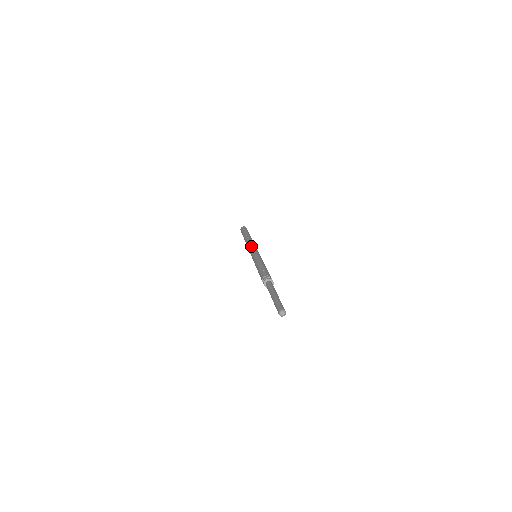
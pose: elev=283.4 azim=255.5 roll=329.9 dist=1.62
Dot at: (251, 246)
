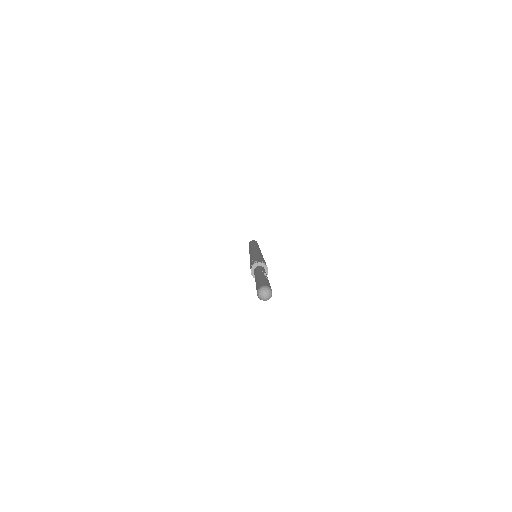
Dot at: (249, 251)
